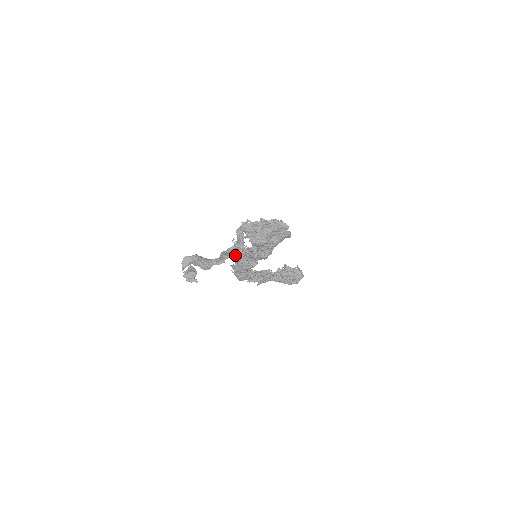
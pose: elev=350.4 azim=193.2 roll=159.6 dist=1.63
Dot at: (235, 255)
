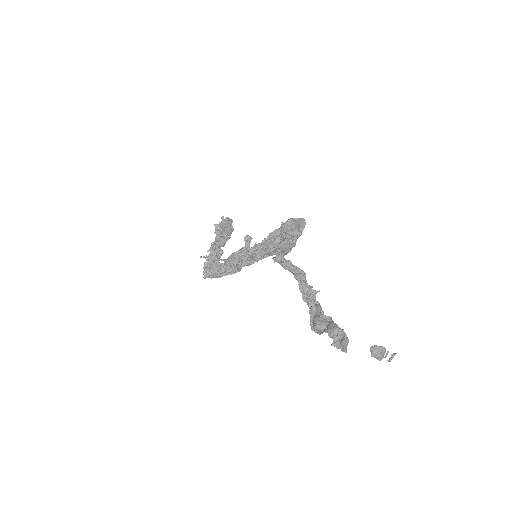
Dot at: (308, 287)
